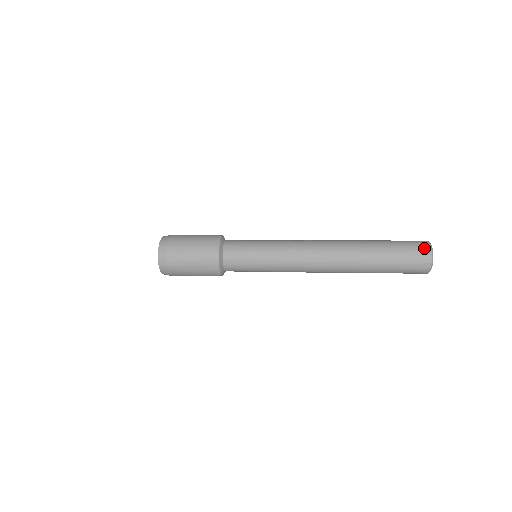
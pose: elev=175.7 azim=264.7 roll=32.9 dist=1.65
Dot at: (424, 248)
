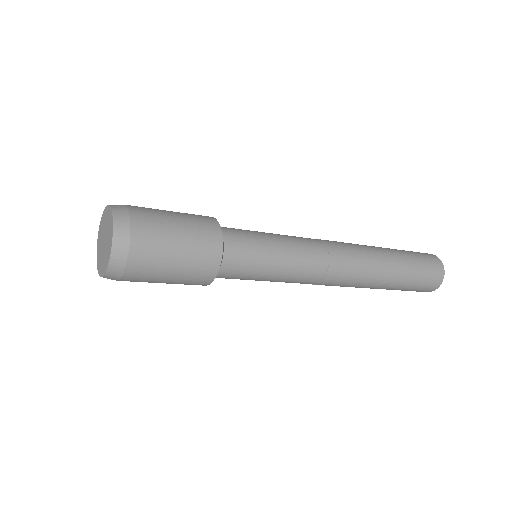
Dot at: (426, 253)
